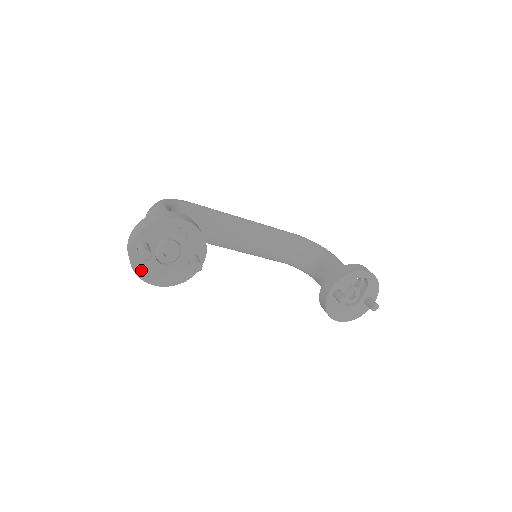
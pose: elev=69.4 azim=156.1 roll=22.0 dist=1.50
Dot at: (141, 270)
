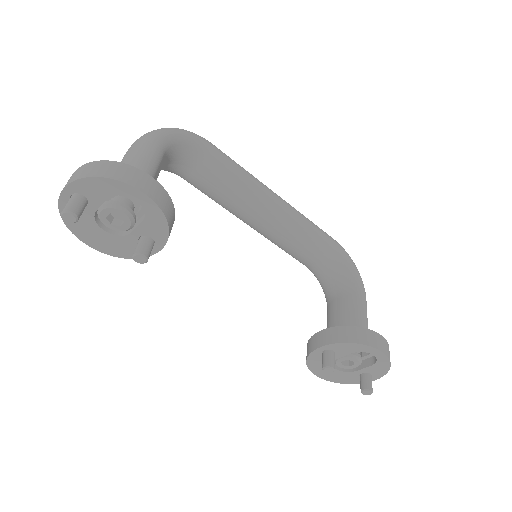
Dot at: occluded
